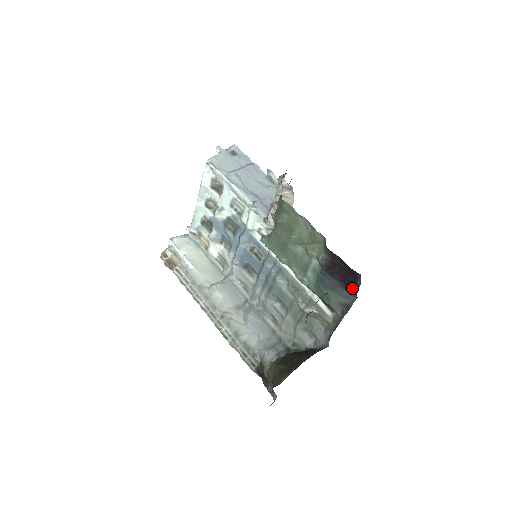
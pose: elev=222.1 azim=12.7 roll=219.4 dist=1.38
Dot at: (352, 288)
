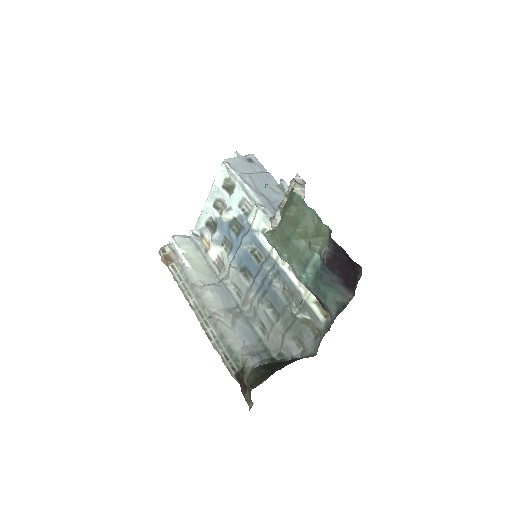
Dot at: (351, 284)
